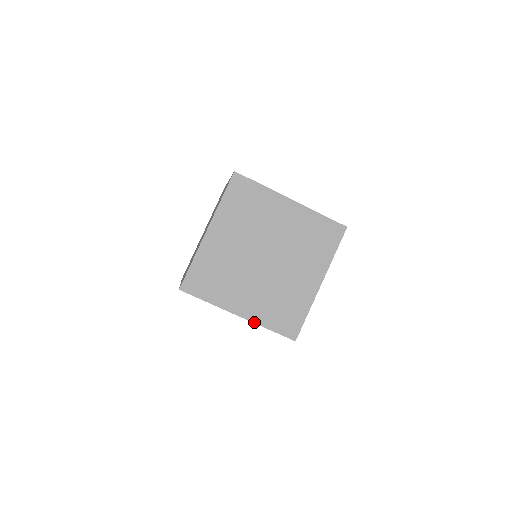
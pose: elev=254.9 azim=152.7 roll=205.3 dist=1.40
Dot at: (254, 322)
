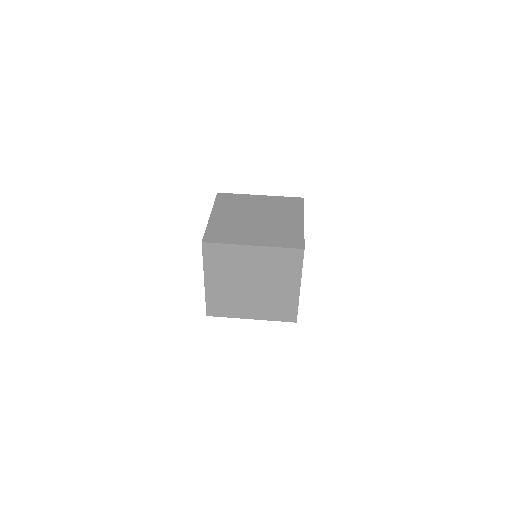
Dot at: (266, 246)
